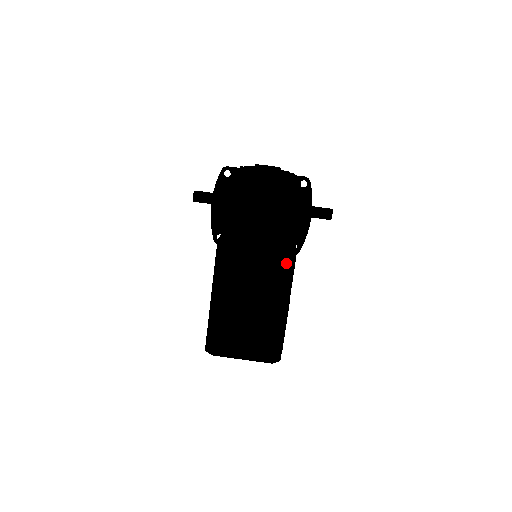
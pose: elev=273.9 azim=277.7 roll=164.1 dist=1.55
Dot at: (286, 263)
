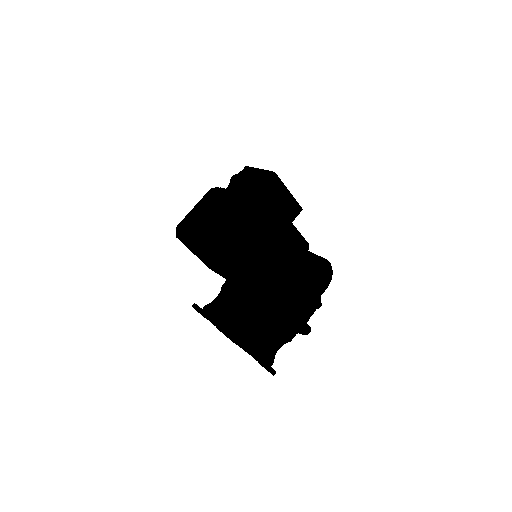
Dot at: occluded
